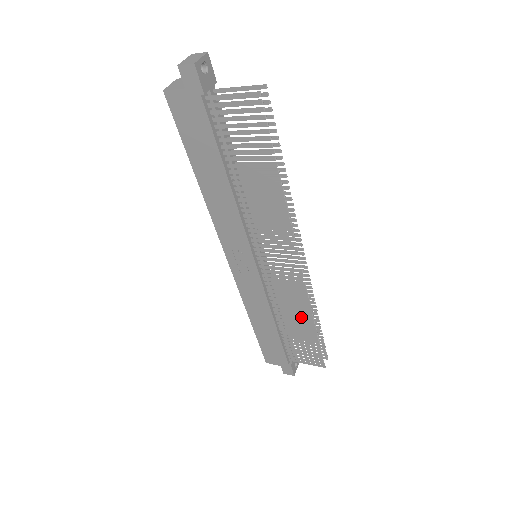
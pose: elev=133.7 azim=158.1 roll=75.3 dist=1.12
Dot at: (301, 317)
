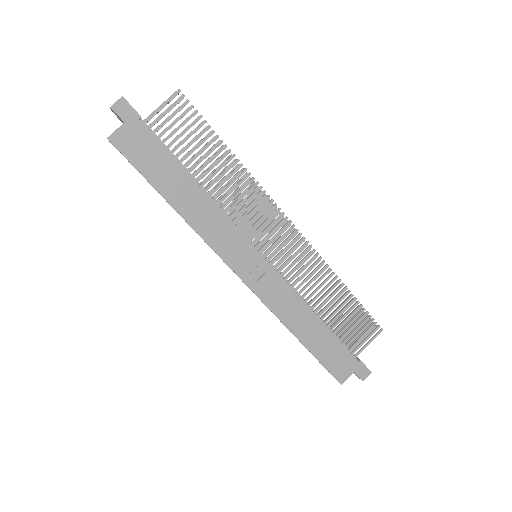
Dot at: (328, 285)
